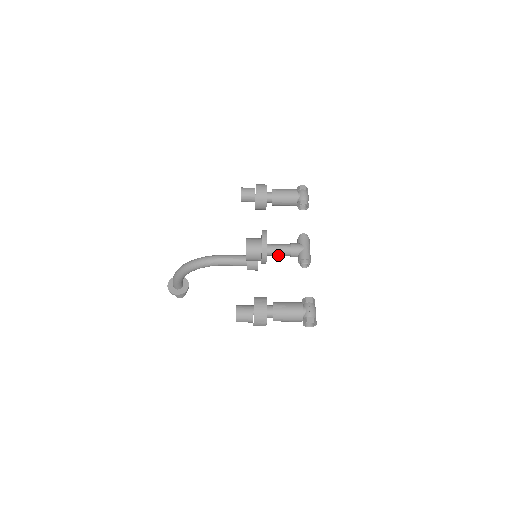
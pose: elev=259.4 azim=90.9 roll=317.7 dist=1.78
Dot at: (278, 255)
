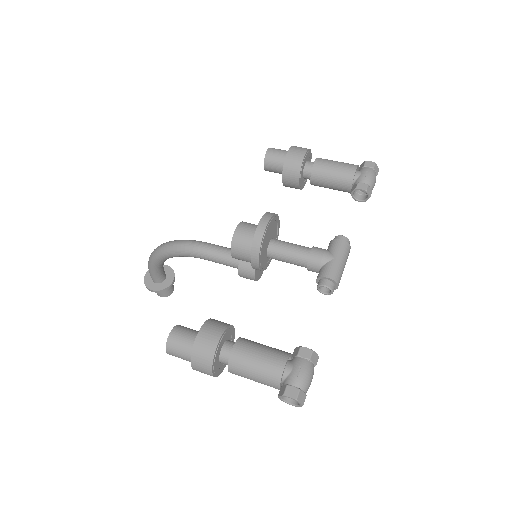
Dot at: (287, 261)
